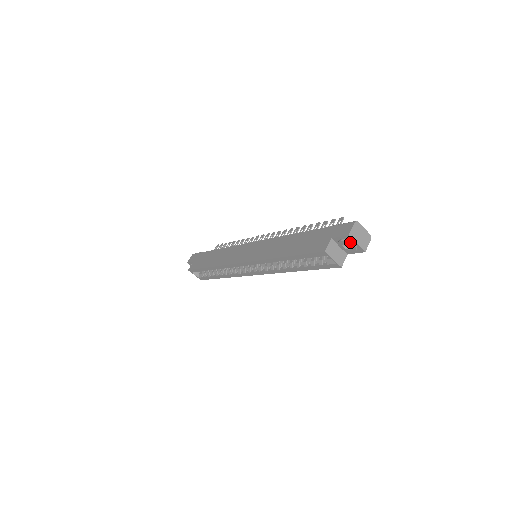
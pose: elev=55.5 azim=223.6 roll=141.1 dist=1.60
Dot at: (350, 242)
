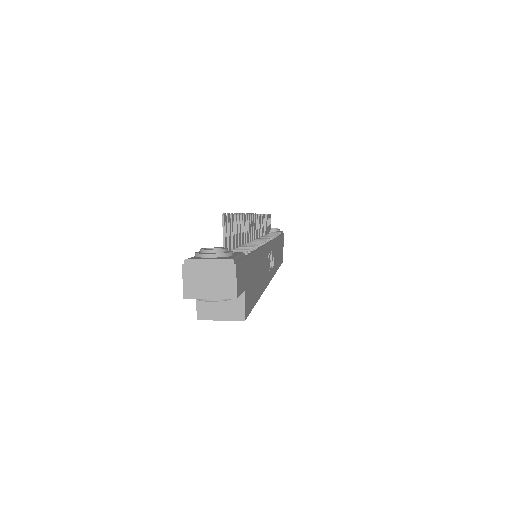
Dot at: (201, 300)
